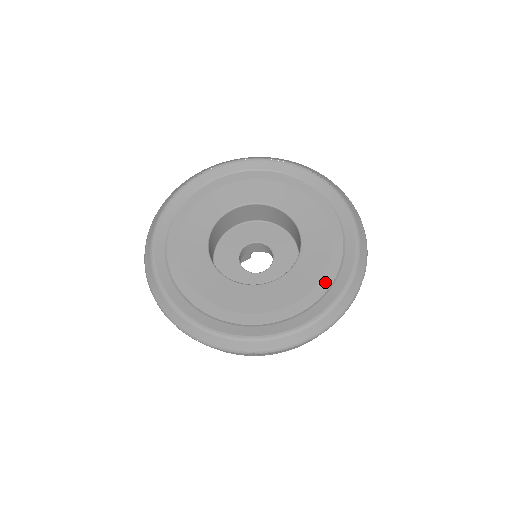
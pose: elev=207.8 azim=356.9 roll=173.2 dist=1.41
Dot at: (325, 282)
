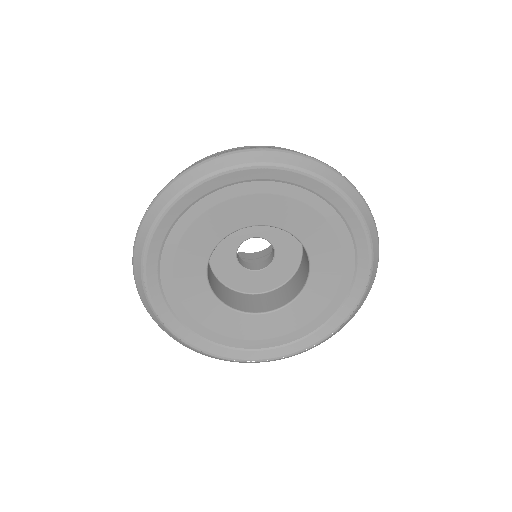
Dot at: (280, 341)
